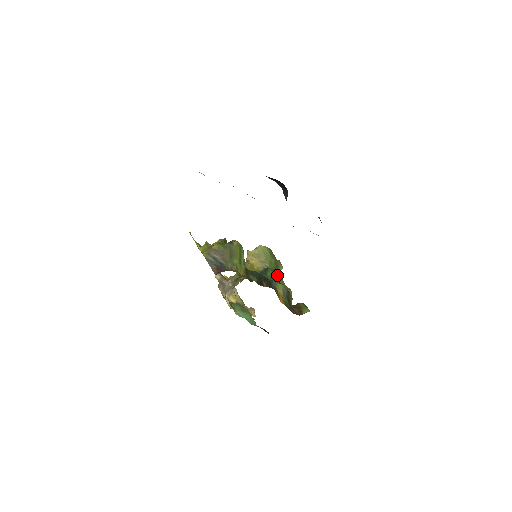
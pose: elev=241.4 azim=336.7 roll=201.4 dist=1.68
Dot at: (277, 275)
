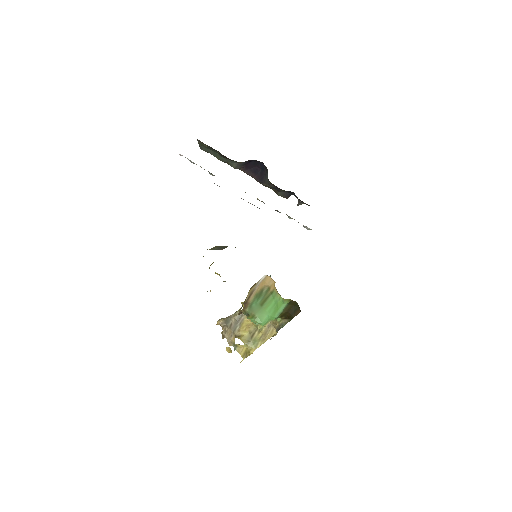
Dot at: occluded
